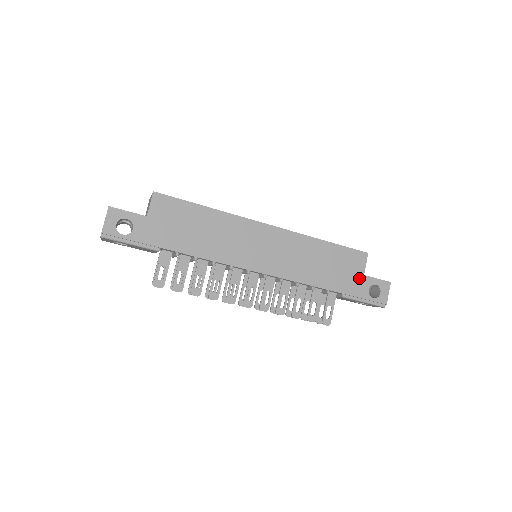
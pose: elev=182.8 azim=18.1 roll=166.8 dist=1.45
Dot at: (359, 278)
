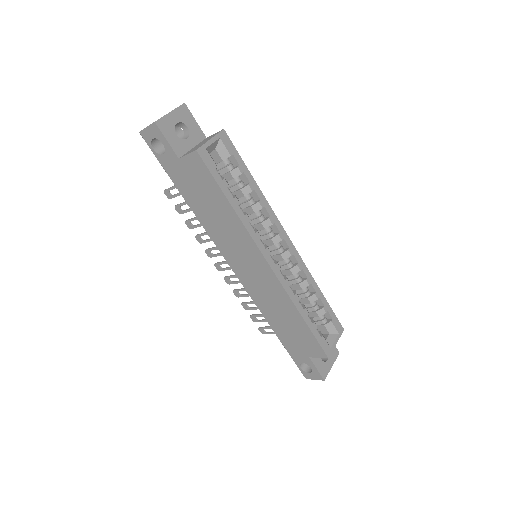
Dot at: (303, 353)
